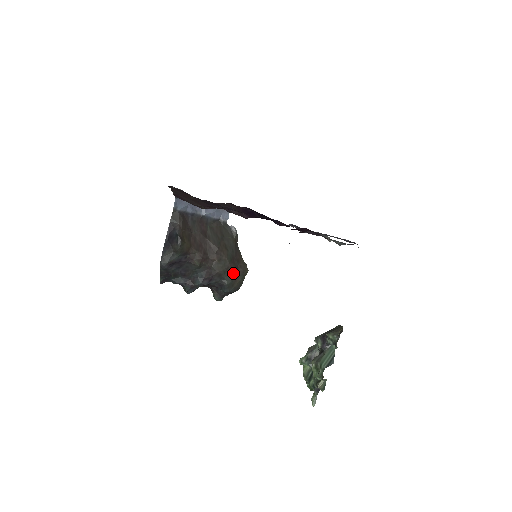
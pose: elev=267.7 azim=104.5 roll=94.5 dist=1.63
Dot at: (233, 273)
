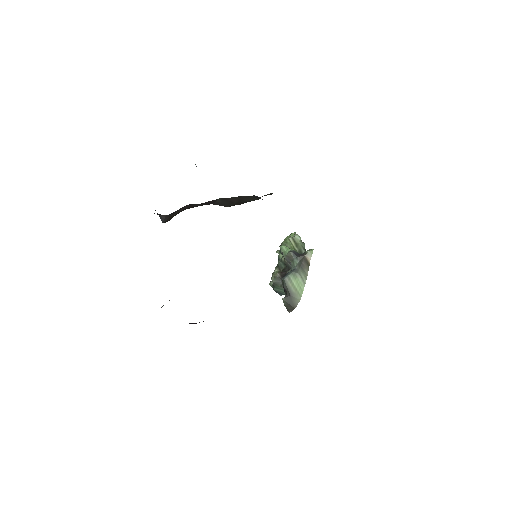
Dot at: occluded
